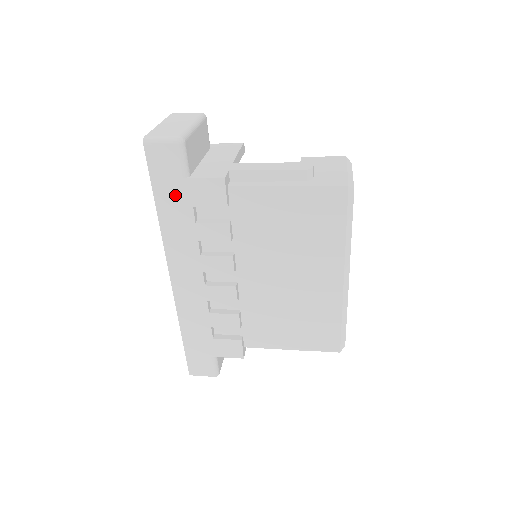
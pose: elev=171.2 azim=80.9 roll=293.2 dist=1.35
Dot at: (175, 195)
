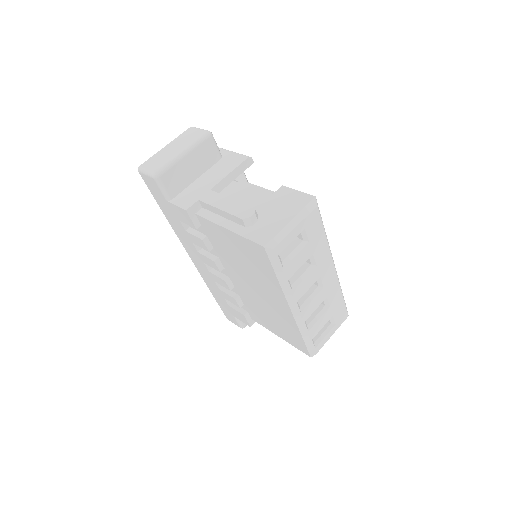
Dot at: (168, 209)
